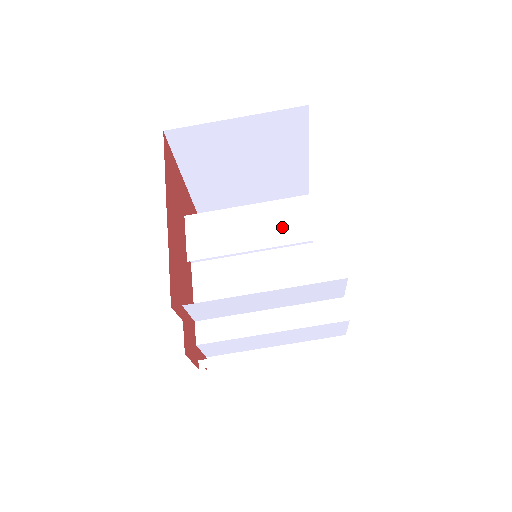
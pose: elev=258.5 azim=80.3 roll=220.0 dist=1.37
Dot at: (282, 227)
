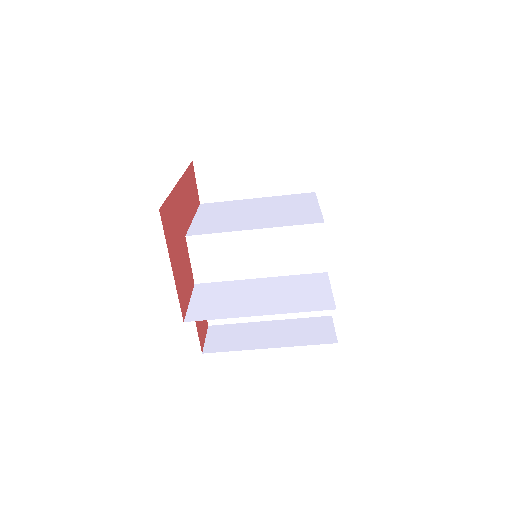
Dot at: (284, 258)
